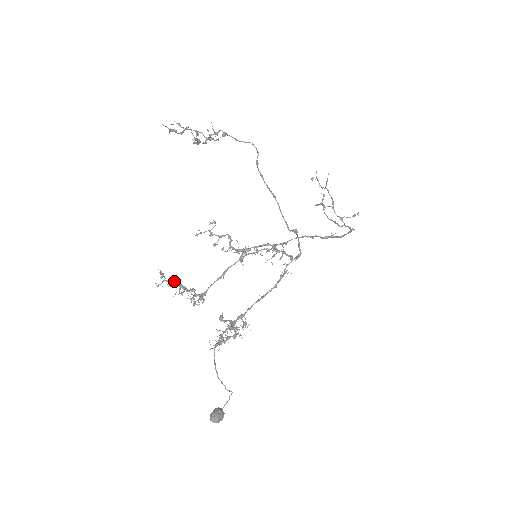
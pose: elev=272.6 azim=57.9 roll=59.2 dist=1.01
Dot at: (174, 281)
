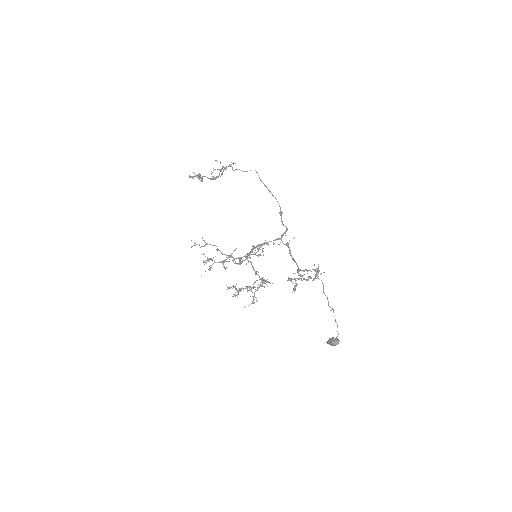
Dot at: (240, 288)
